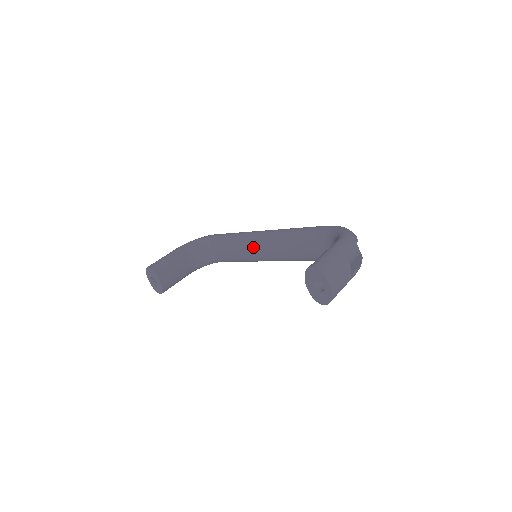
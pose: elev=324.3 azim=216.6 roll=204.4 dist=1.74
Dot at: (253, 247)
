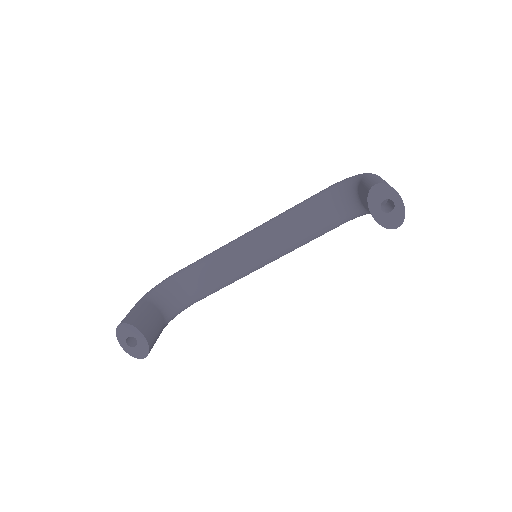
Dot at: (243, 253)
